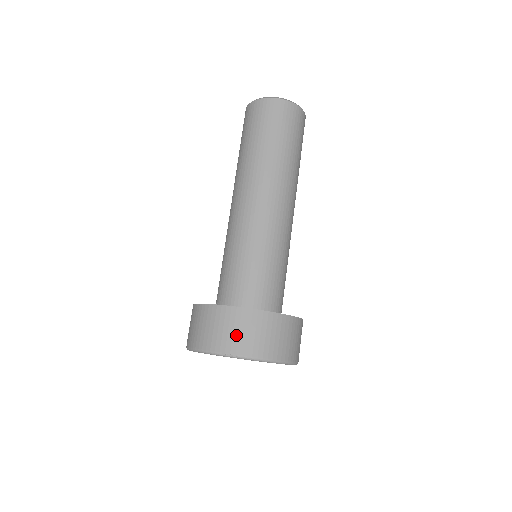
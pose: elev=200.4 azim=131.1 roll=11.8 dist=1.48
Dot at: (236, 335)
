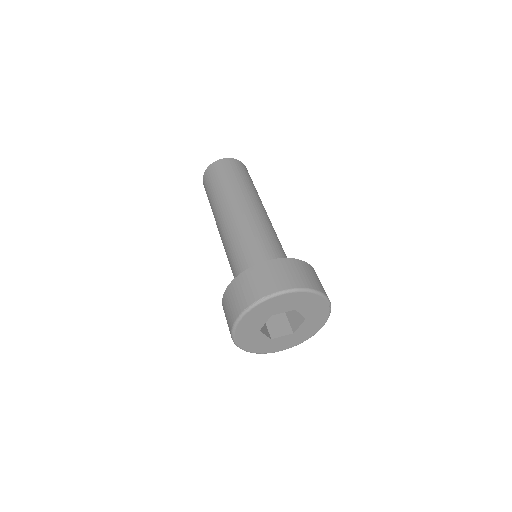
Dot at: (262, 283)
